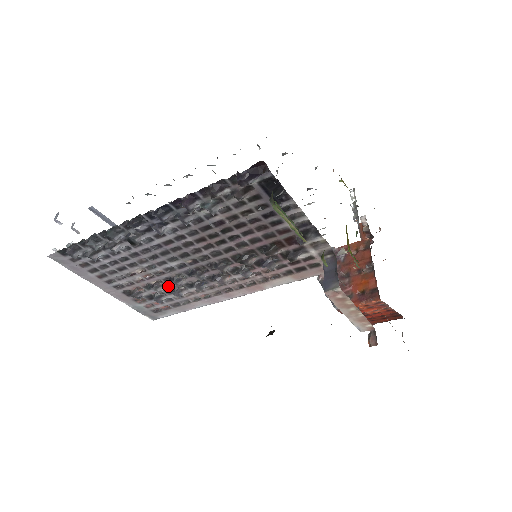
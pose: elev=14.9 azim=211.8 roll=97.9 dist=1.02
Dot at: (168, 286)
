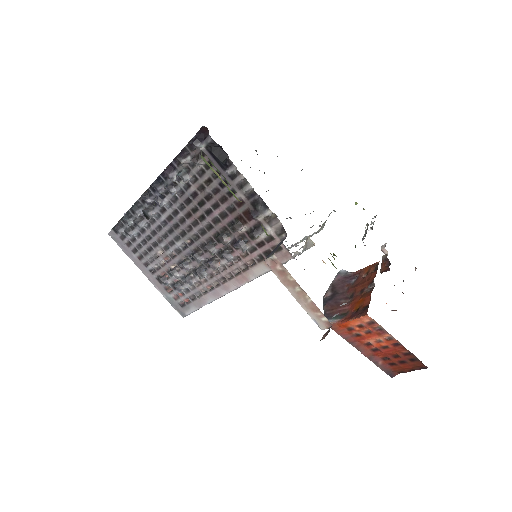
Dot at: (182, 272)
